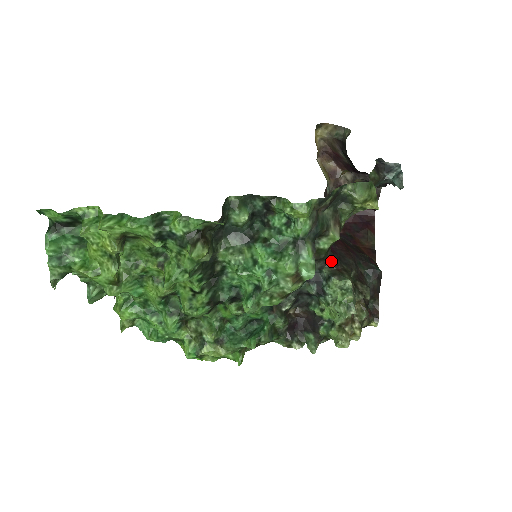
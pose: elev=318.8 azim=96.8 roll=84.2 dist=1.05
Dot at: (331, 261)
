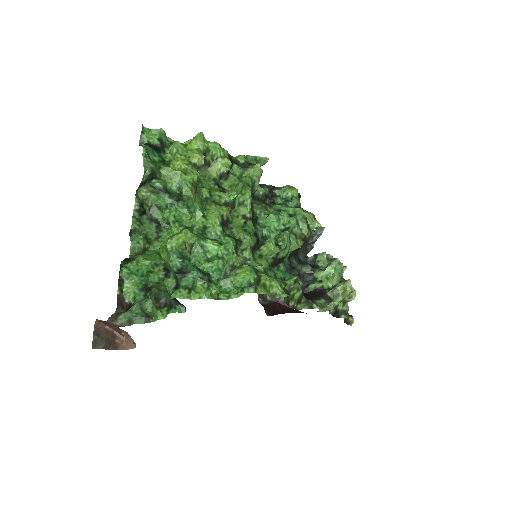
Dot at: occluded
